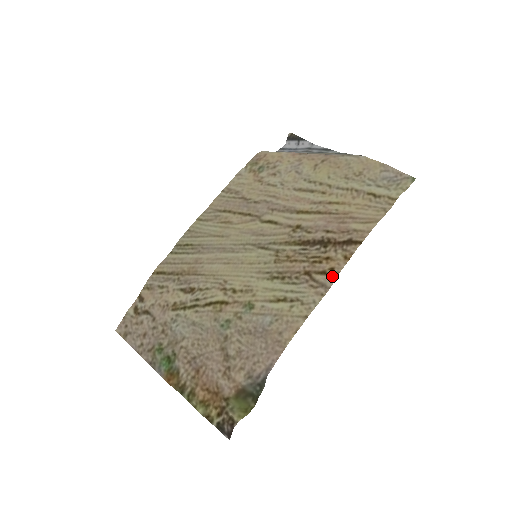
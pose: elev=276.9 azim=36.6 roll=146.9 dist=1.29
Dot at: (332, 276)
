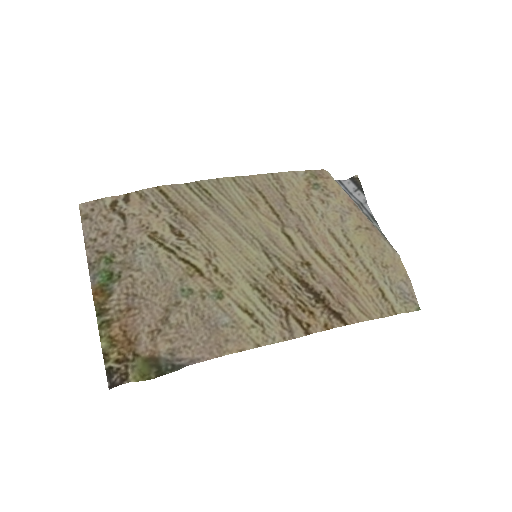
Dot at: (304, 331)
